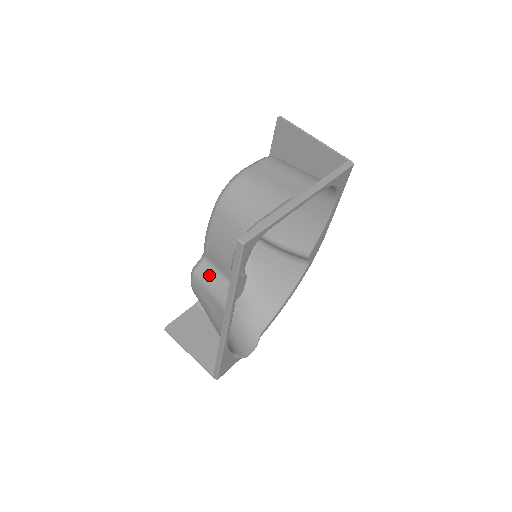
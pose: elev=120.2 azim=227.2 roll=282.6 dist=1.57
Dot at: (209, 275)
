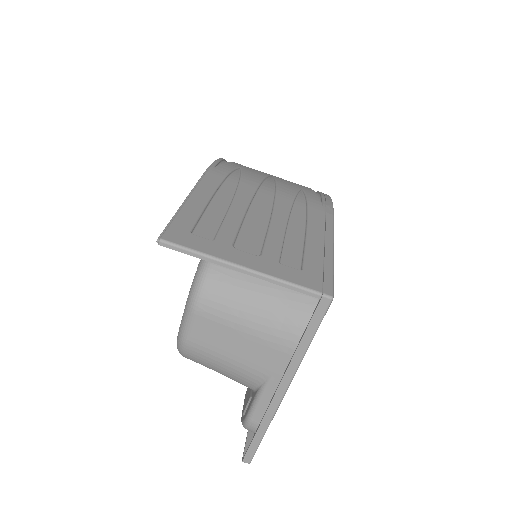
Dot at: occluded
